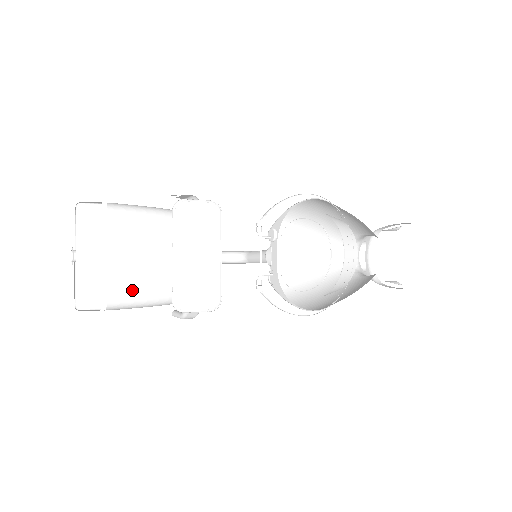
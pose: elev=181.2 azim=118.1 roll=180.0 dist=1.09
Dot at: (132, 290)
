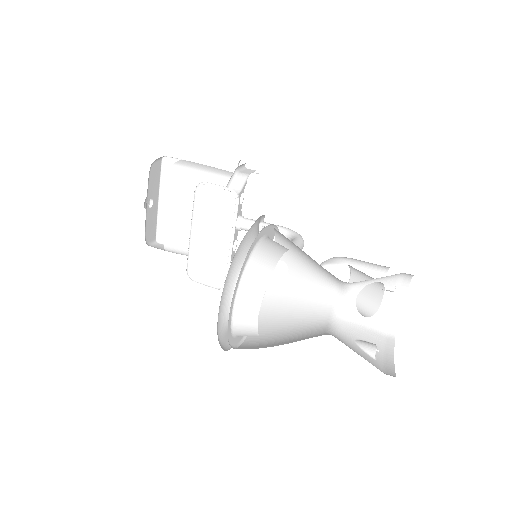
Dot at: (183, 243)
